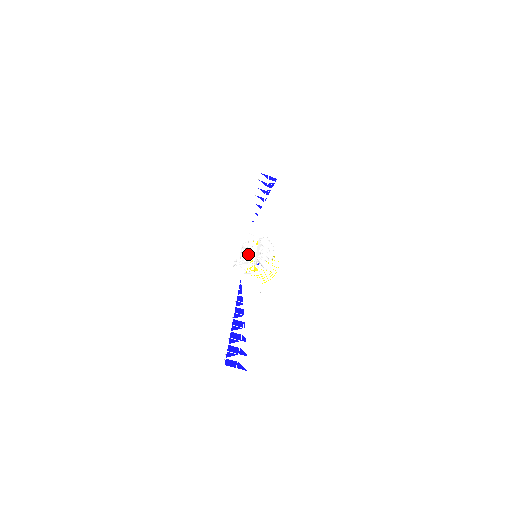
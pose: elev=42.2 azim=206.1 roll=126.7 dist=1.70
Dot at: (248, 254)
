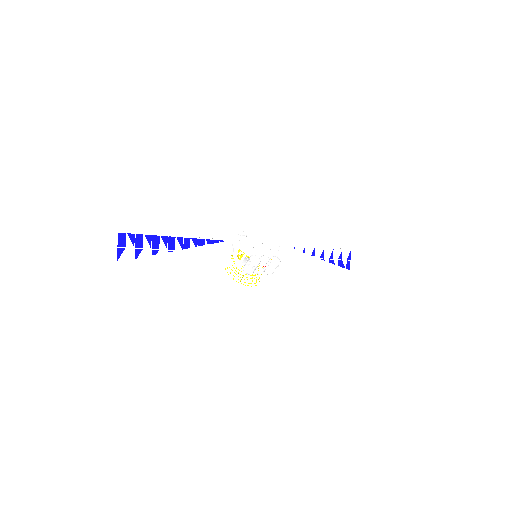
Dot at: (256, 244)
